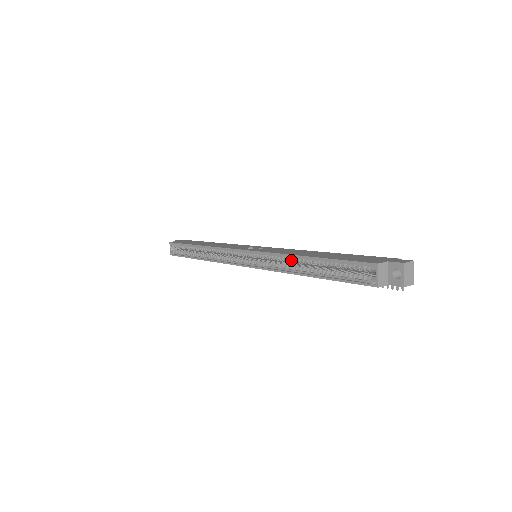
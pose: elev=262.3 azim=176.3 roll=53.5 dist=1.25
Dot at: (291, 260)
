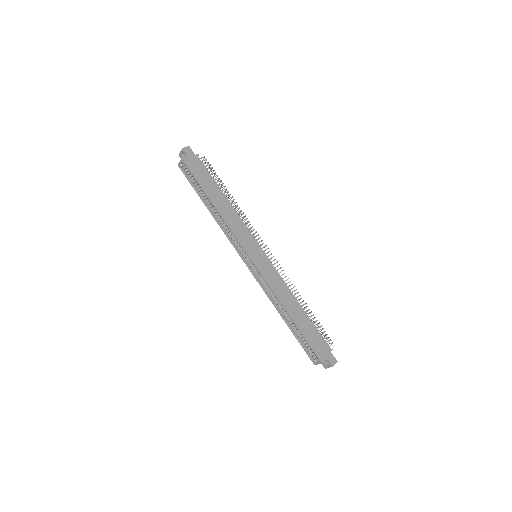
Dot at: occluded
